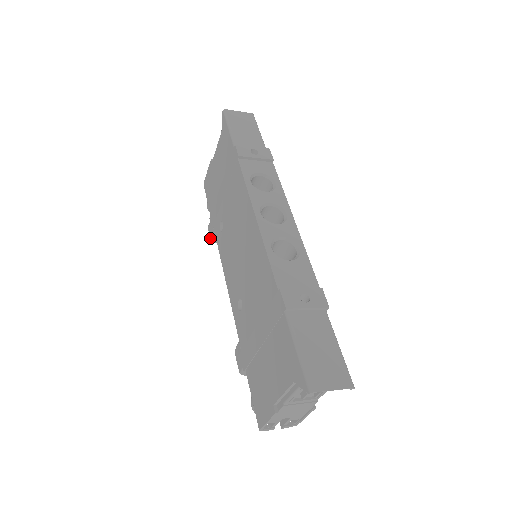
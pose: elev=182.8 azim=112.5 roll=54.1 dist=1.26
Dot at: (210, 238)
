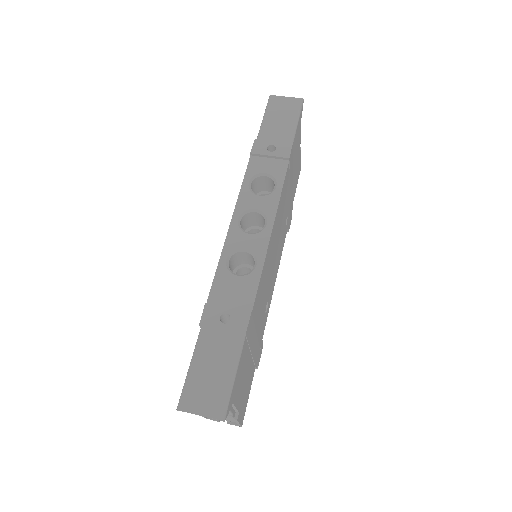
Dot at: occluded
